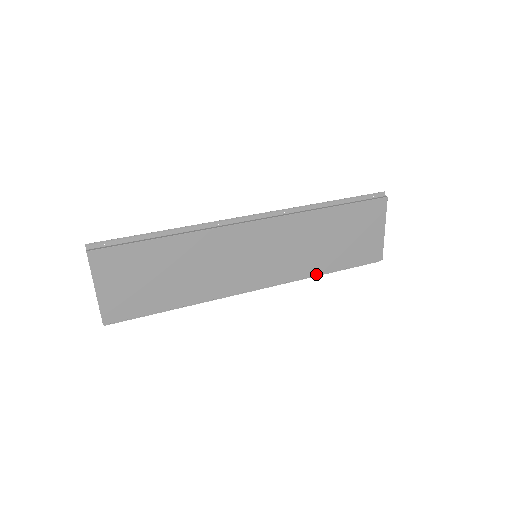
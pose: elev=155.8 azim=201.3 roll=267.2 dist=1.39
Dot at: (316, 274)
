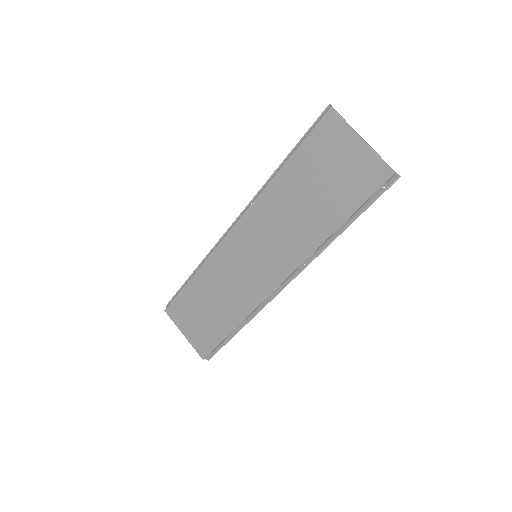
Dot at: (324, 240)
